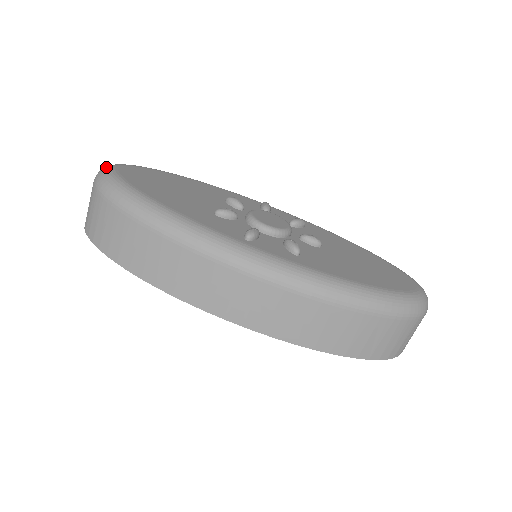
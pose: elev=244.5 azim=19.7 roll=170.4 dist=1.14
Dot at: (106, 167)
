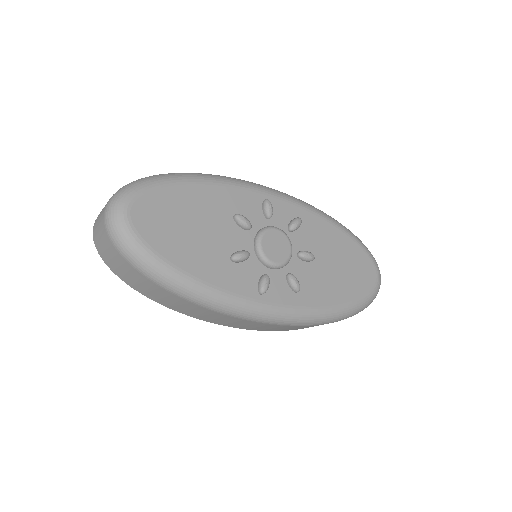
Dot at: (117, 215)
